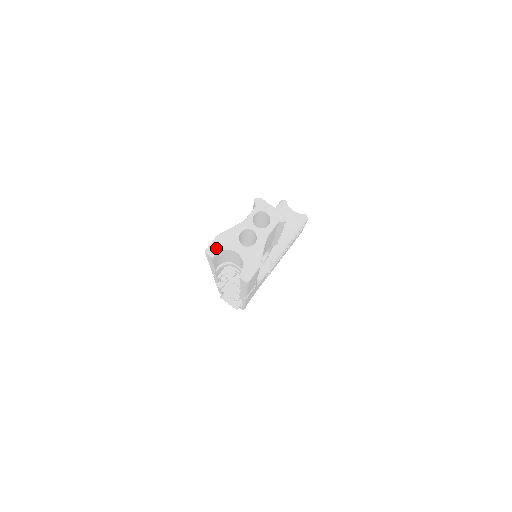
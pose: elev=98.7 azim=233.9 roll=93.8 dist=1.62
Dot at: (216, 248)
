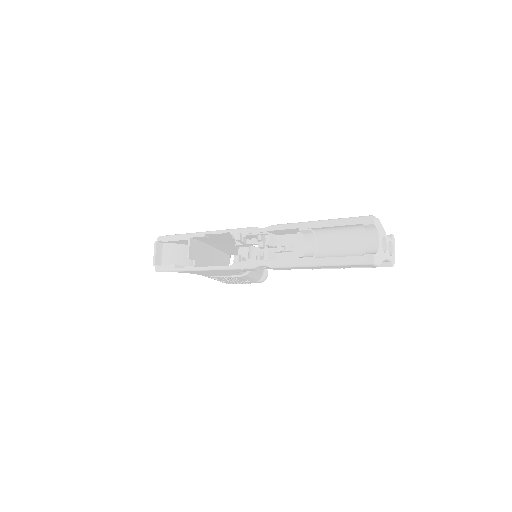
Dot at: (377, 223)
